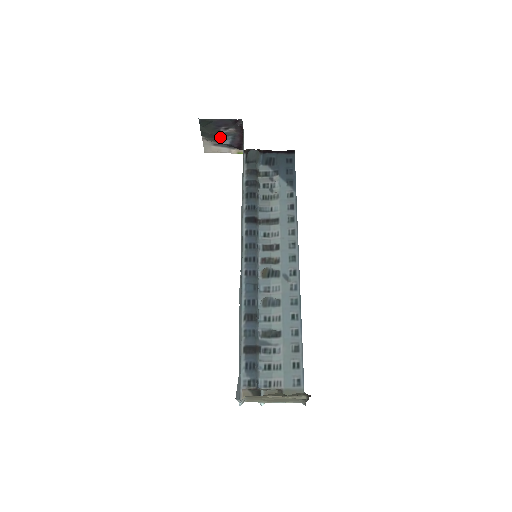
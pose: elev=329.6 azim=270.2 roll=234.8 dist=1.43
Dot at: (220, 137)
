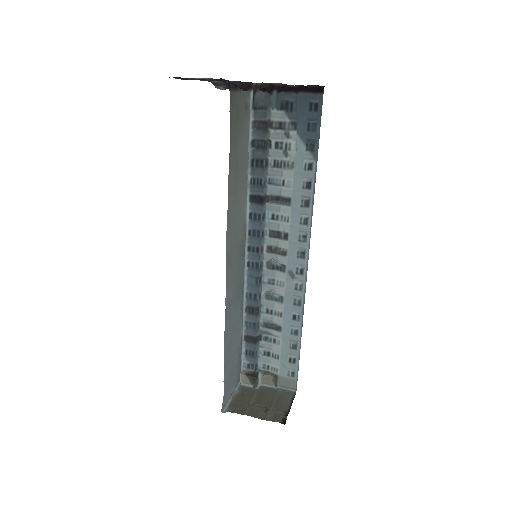
Dot at: occluded
